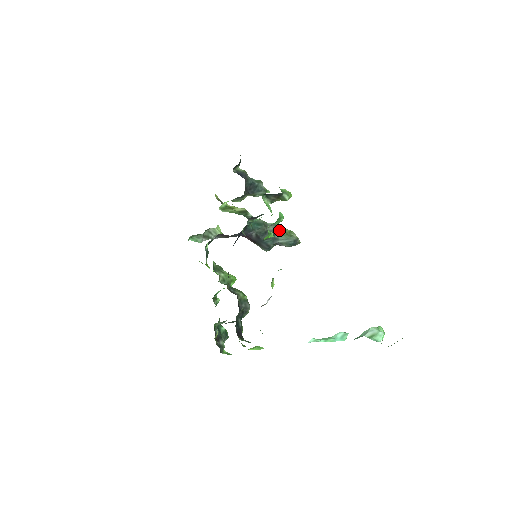
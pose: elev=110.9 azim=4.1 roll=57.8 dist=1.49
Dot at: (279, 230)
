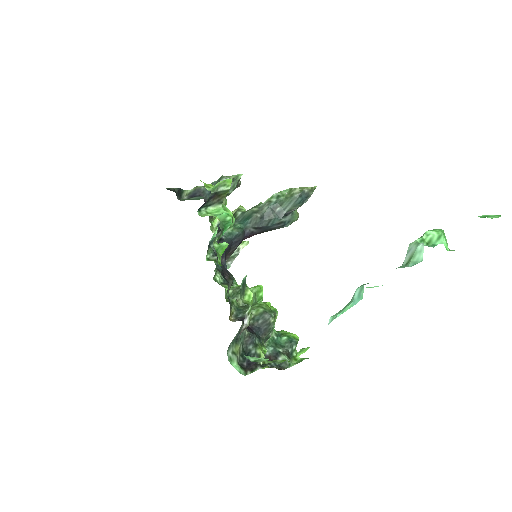
Dot at: (276, 202)
